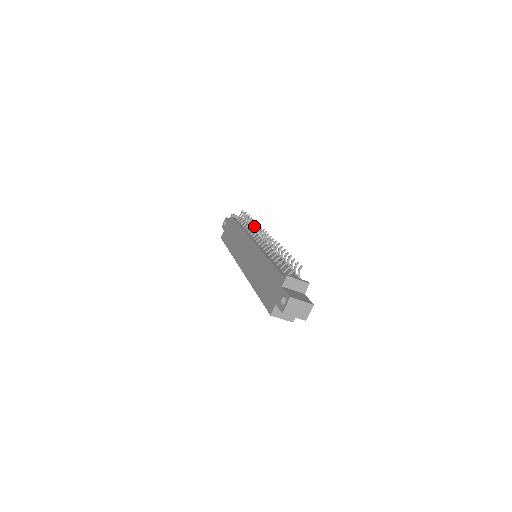
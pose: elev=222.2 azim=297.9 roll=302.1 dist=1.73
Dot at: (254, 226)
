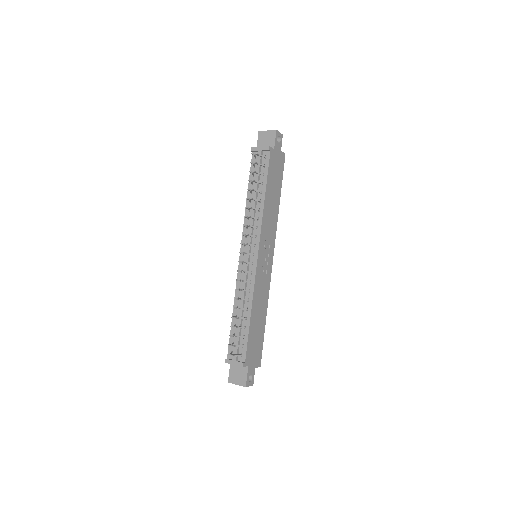
Dot at: (246, 217)
